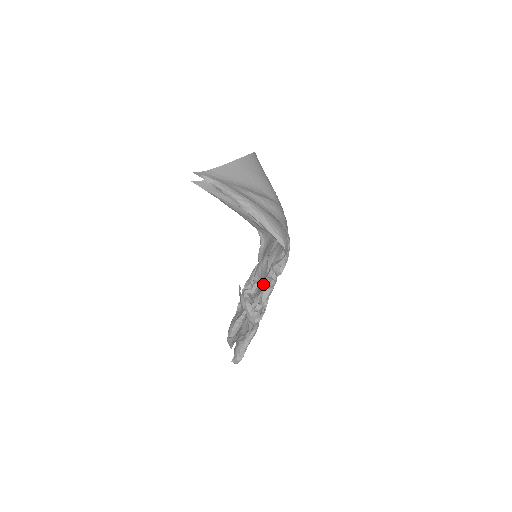
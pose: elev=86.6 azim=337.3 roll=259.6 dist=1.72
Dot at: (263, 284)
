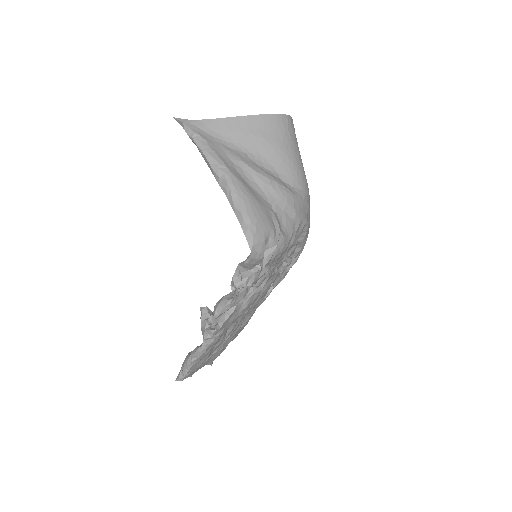
Dot at: occluded
